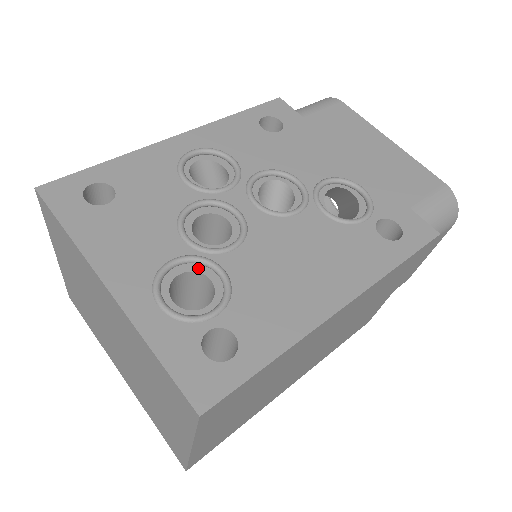
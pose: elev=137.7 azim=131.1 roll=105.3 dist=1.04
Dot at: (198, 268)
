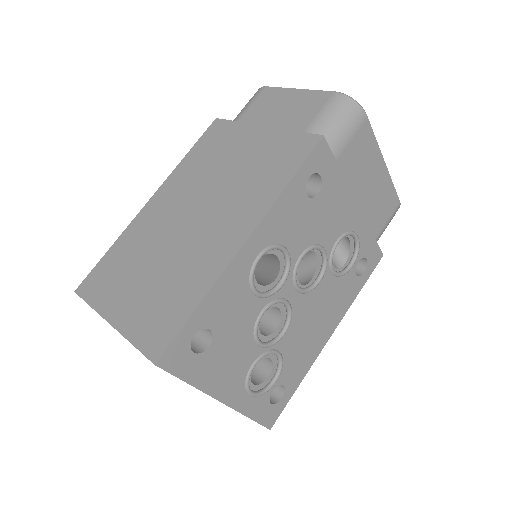
Dot at: occluded
